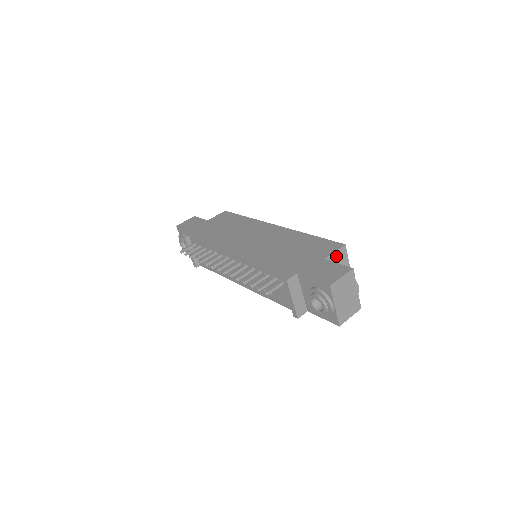
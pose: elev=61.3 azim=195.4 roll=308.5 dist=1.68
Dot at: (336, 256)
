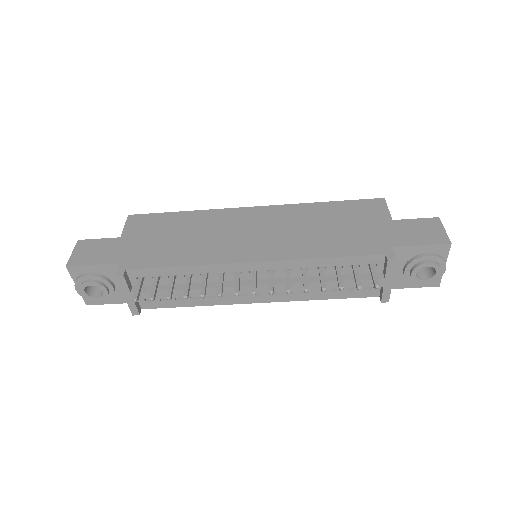
Dot at: occluded
